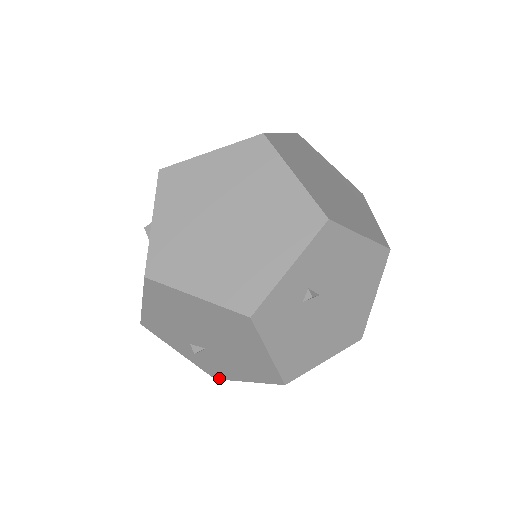
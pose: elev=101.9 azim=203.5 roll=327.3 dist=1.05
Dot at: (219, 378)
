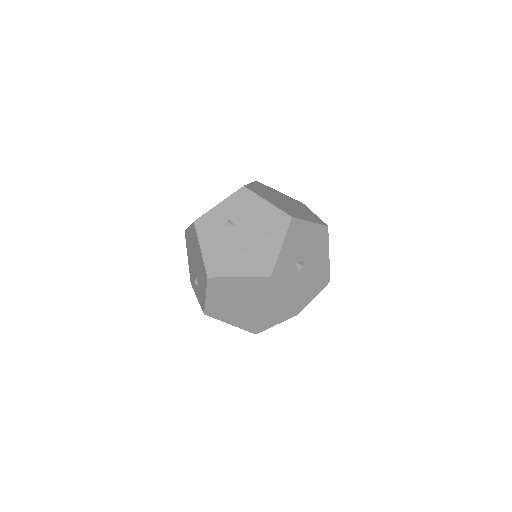
Dot at: (204, 310)
